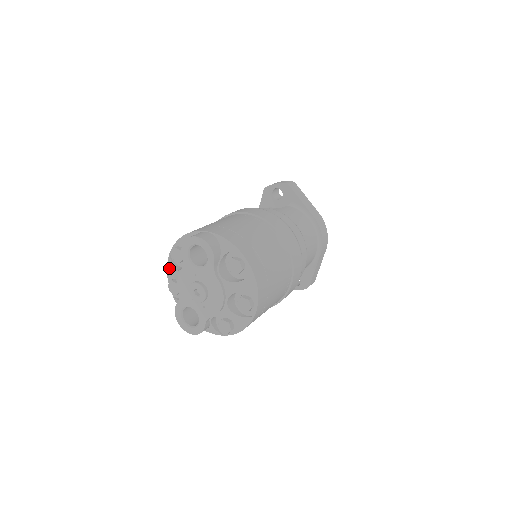
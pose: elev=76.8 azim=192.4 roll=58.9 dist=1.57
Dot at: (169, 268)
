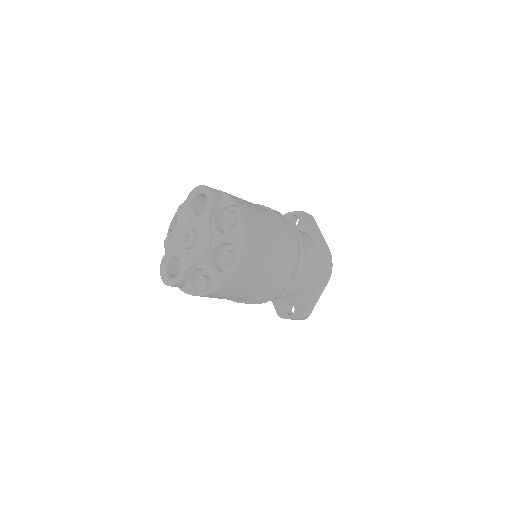
Dot at: (171, 225)
